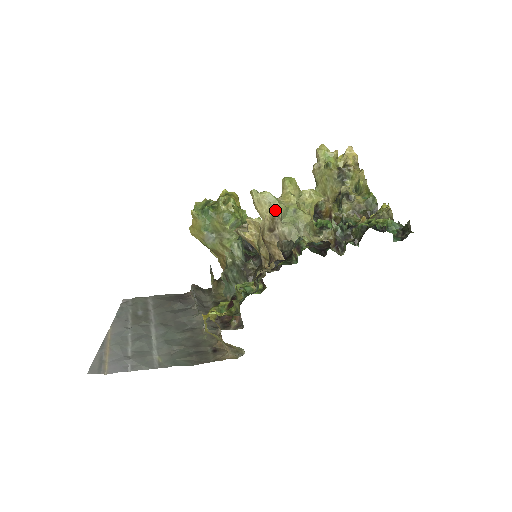
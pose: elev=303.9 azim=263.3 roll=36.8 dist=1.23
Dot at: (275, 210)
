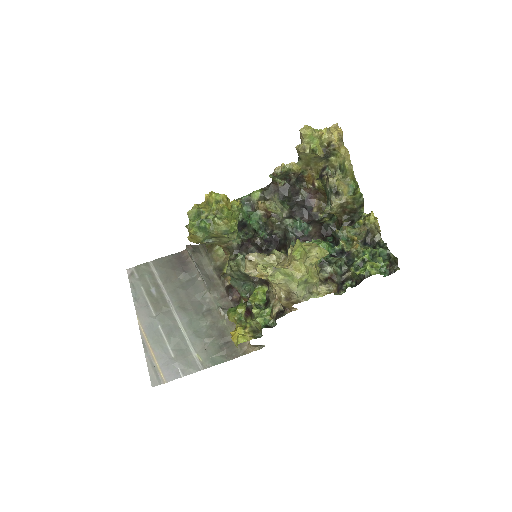
Dot at: (291, 289)
